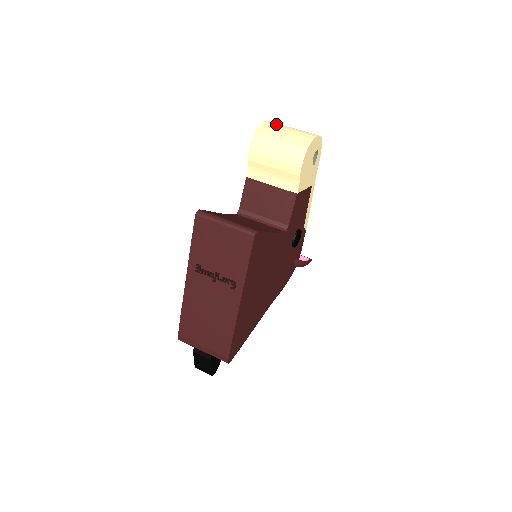
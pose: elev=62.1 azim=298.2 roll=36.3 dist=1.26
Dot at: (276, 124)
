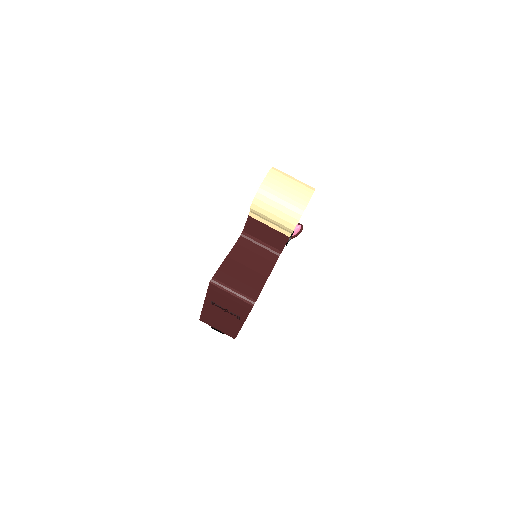
Dot at: (275, 181)
